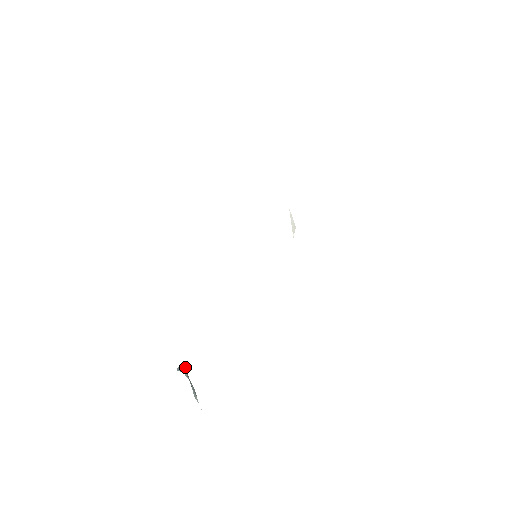
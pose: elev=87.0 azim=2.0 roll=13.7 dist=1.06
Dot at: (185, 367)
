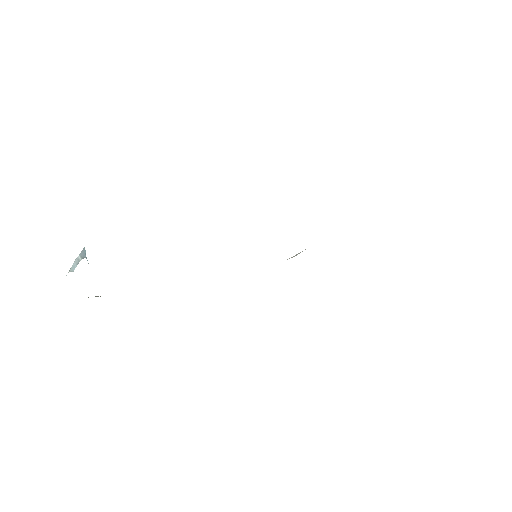
Dot at: occluded
